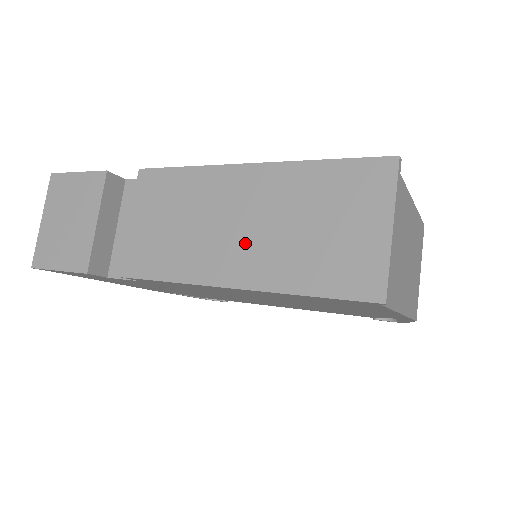
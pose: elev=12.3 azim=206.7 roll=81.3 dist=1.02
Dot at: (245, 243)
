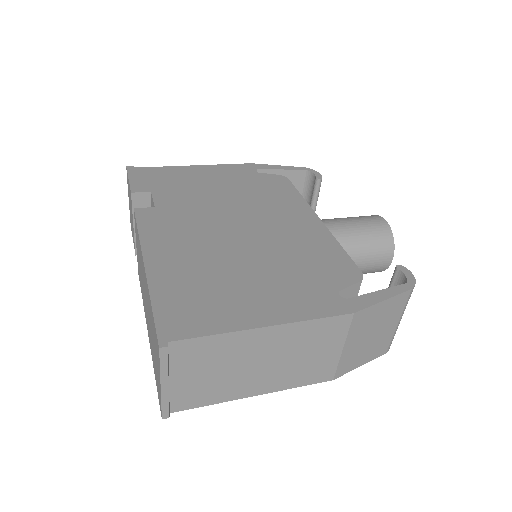
Dot at: (147, 315)
